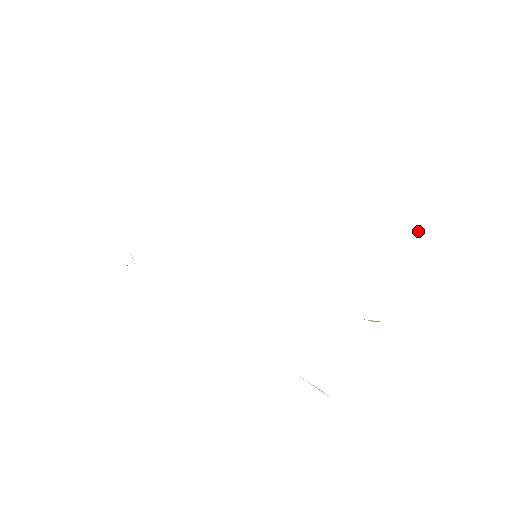
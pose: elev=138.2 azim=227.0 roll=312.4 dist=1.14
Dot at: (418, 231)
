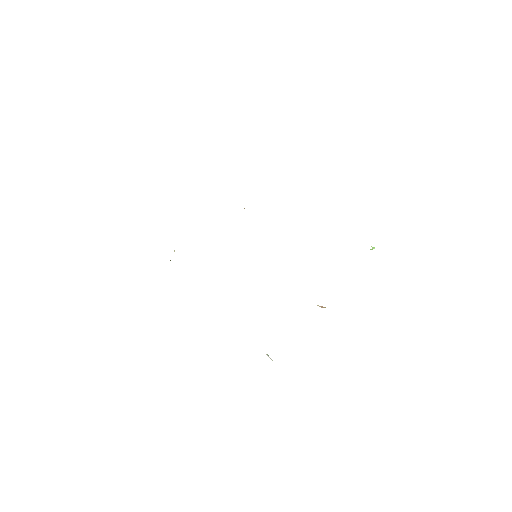
Dot at: (374, 247)
